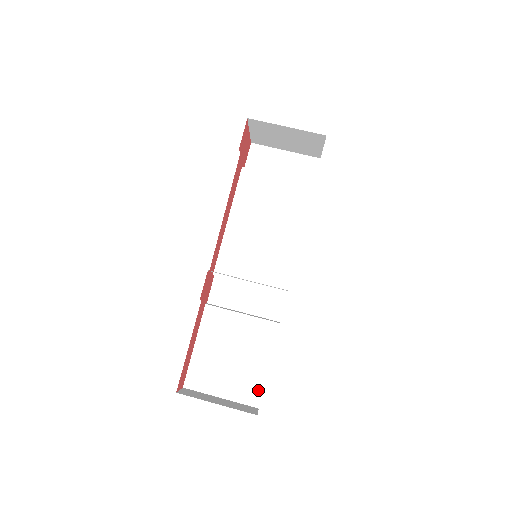
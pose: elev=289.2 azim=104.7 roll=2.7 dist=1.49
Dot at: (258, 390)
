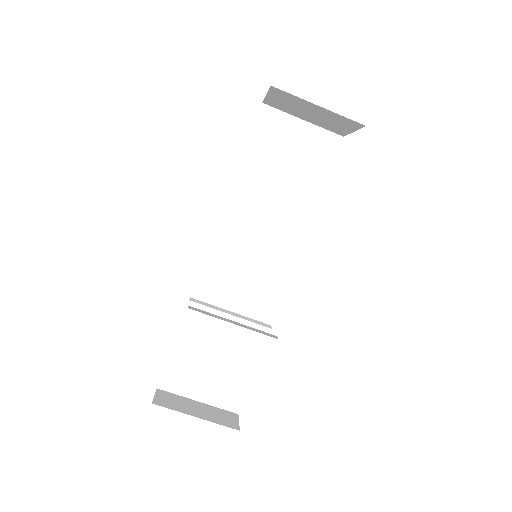
Dot at: (240, 396)
